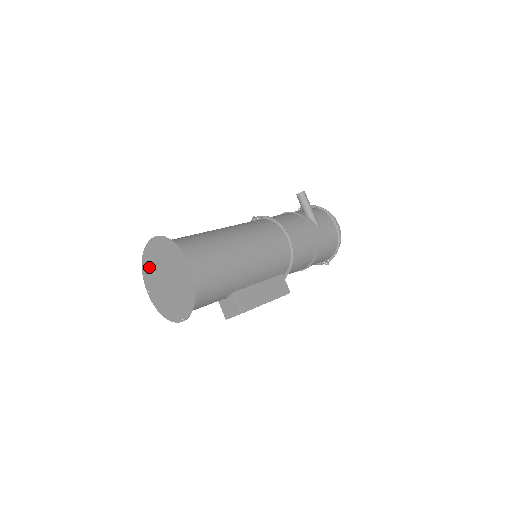
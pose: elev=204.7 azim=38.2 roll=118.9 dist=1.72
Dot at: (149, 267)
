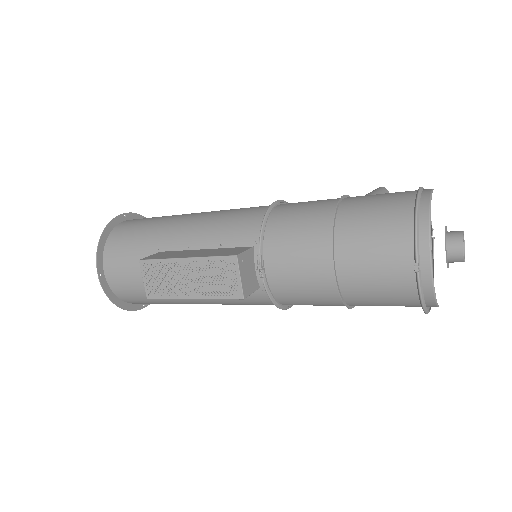
Dot at: occluded
